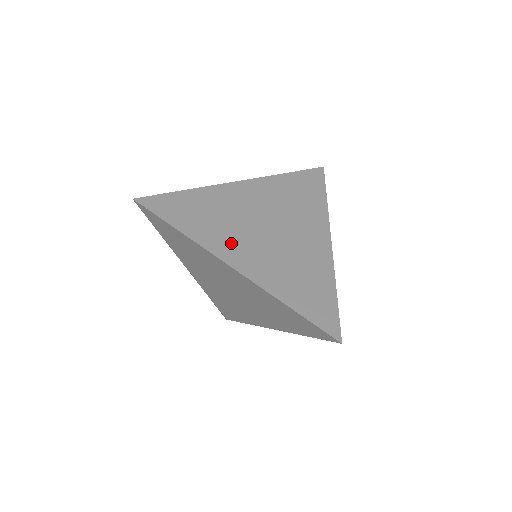
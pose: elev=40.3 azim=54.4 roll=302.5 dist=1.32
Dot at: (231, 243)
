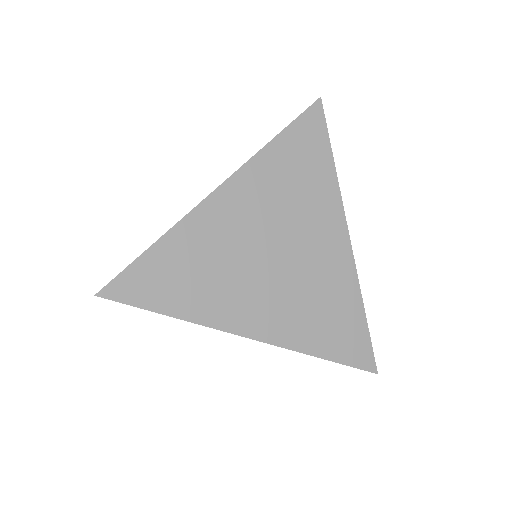
Dot at: (237, 303)
